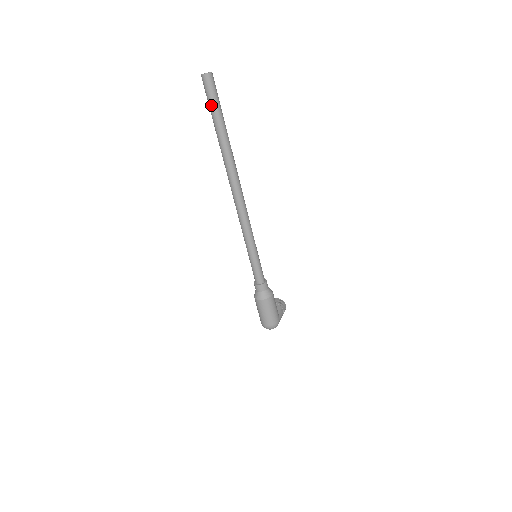
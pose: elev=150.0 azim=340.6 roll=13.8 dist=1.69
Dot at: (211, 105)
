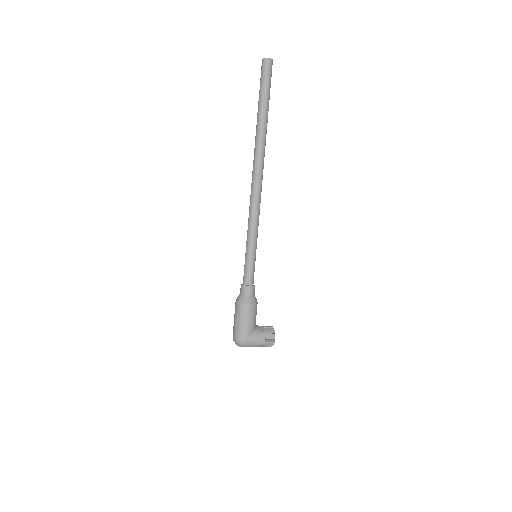
Dot at: (260, 88)
